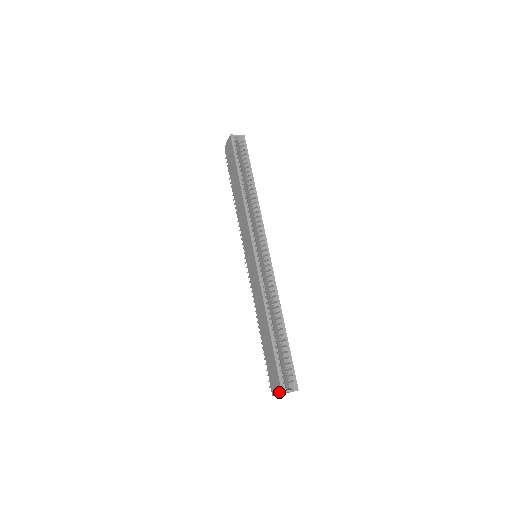
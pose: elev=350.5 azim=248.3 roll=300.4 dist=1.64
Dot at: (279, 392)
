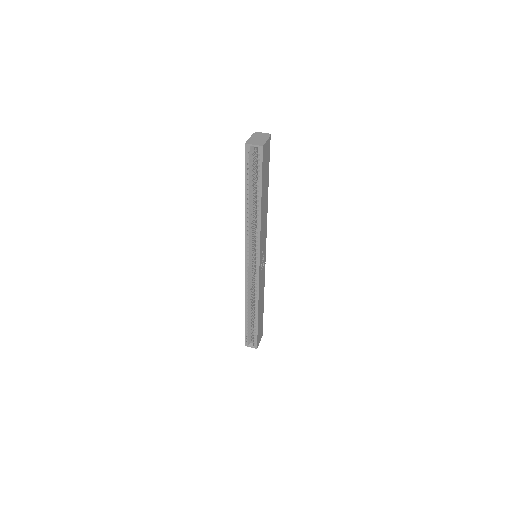
Dot at: occluded
